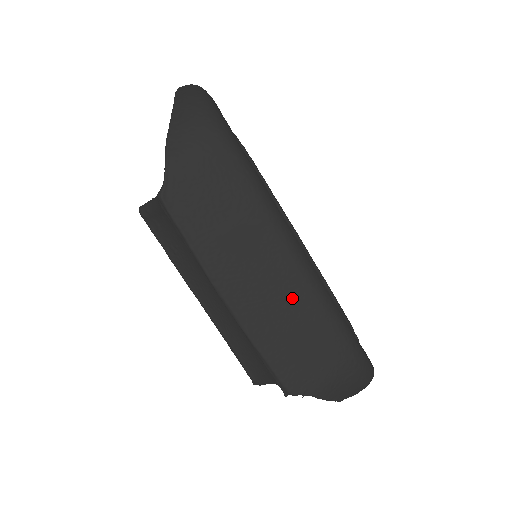
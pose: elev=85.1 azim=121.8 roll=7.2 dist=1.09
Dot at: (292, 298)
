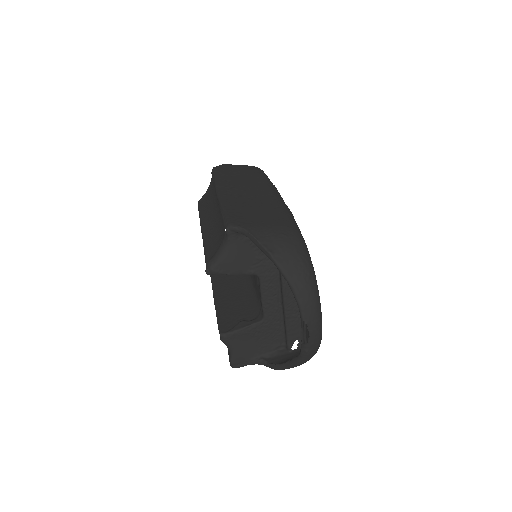
Dot at: (261, 199)
